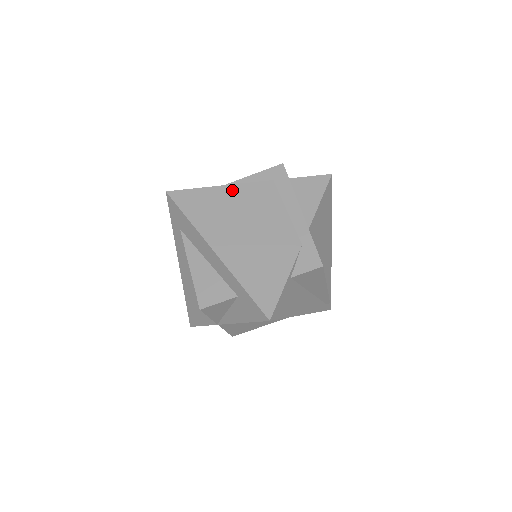
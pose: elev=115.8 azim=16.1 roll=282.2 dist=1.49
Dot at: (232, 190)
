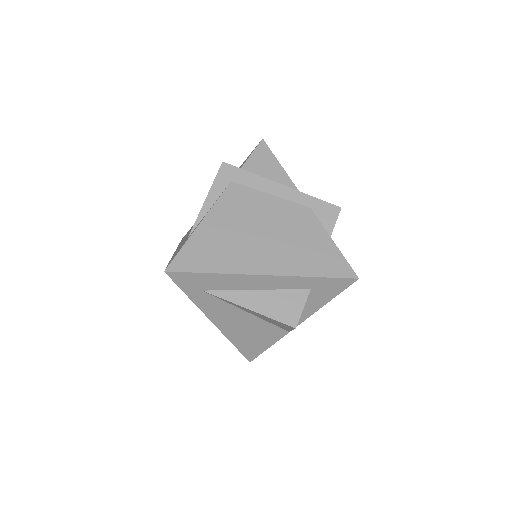
Dot at: (213, 218)
